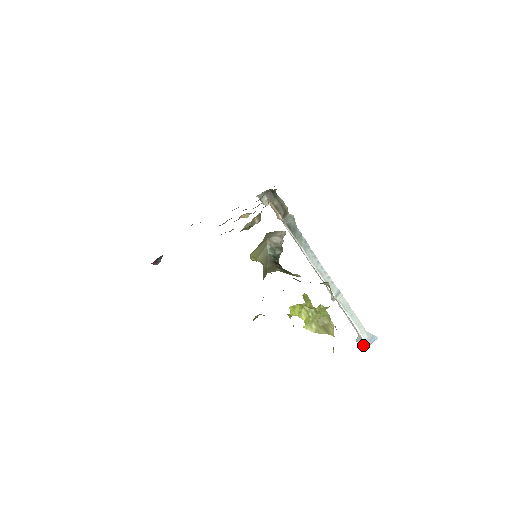
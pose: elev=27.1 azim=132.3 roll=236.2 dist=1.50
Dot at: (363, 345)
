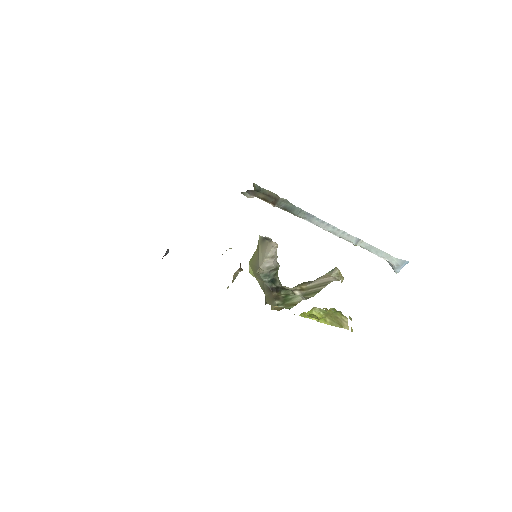
Dot at: (394, 270)
